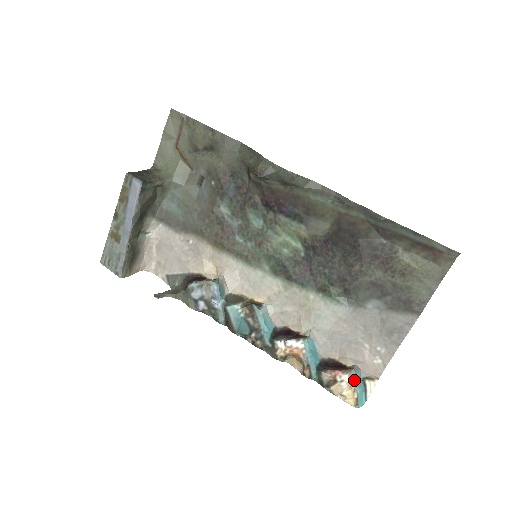
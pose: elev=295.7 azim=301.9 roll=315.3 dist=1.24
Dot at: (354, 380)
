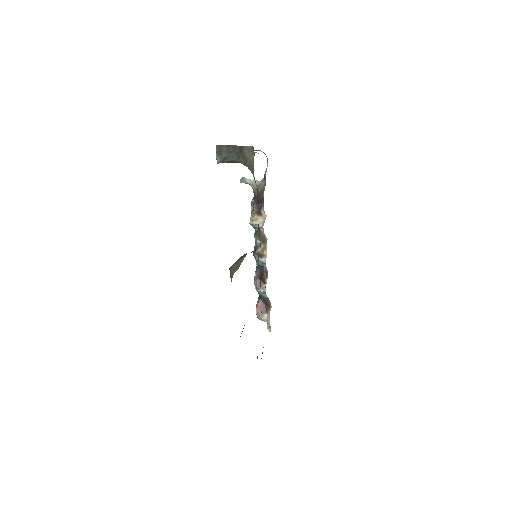
Dot at: (258, 318)
